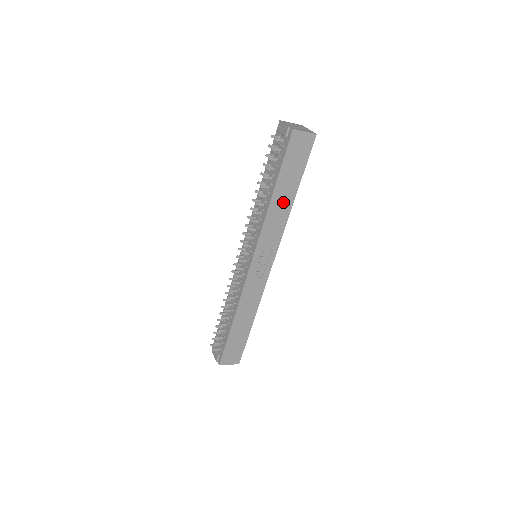
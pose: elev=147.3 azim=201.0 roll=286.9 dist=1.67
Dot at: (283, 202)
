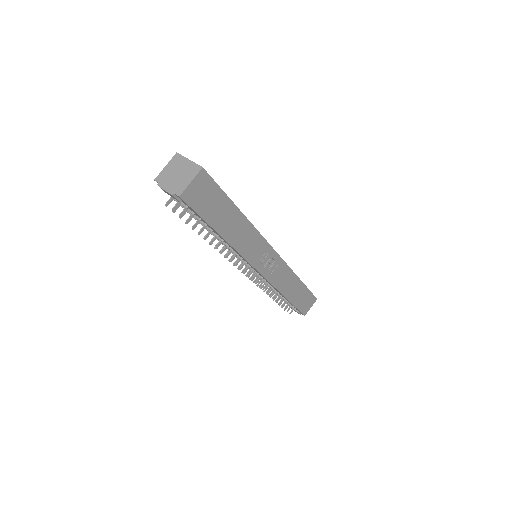
Dot at: (236, 227)
